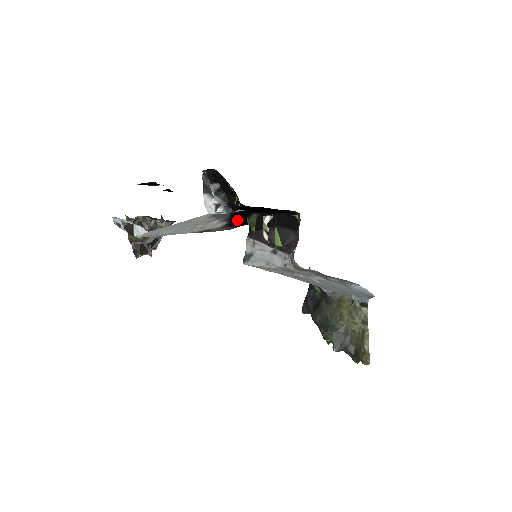
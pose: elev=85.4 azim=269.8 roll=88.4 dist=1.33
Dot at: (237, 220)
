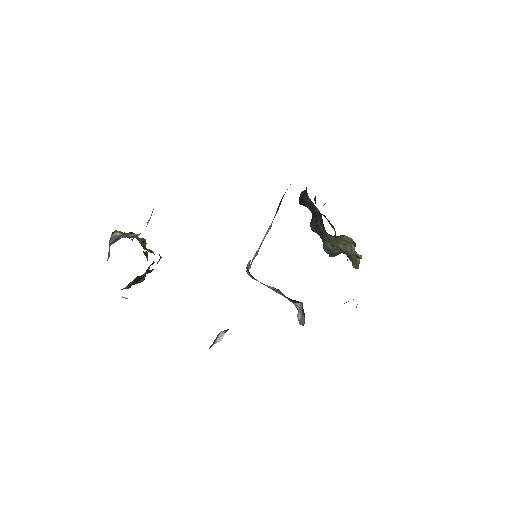
Dot at: occluded
